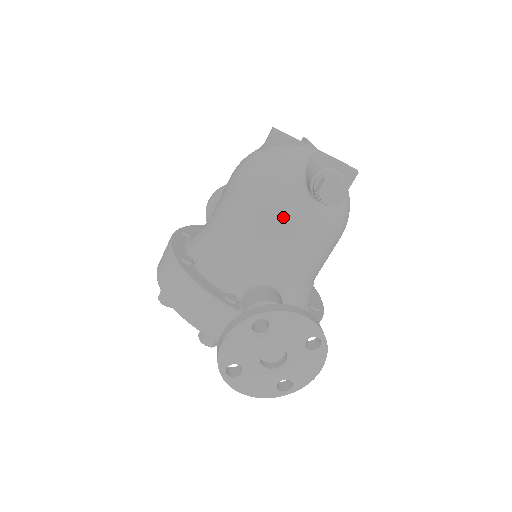
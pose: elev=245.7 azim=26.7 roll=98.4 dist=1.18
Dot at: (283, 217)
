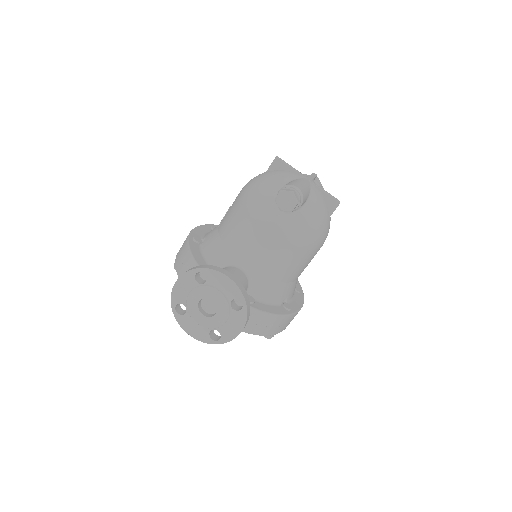
Dot at: (257, 217)
